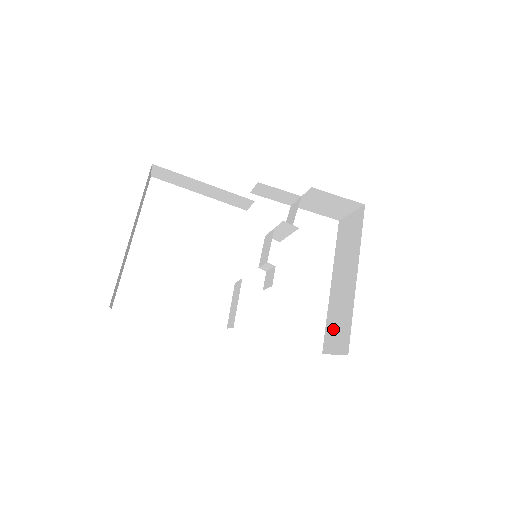
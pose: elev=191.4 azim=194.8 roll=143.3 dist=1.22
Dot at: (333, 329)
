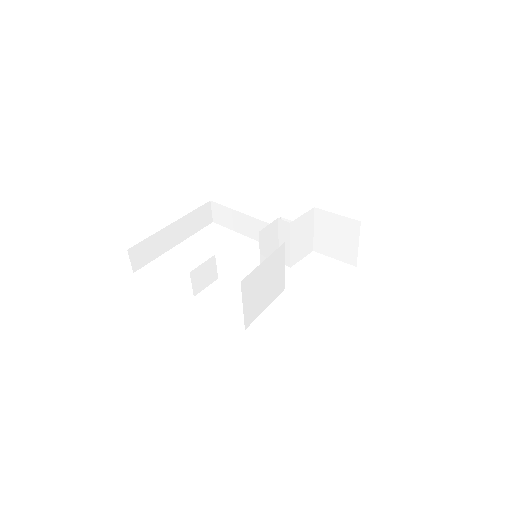
Dot at: occluded
